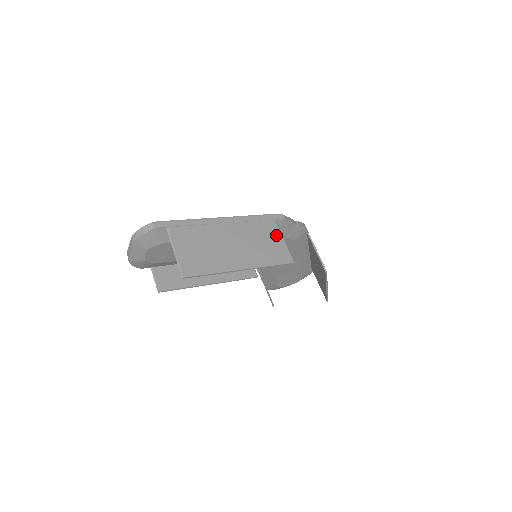
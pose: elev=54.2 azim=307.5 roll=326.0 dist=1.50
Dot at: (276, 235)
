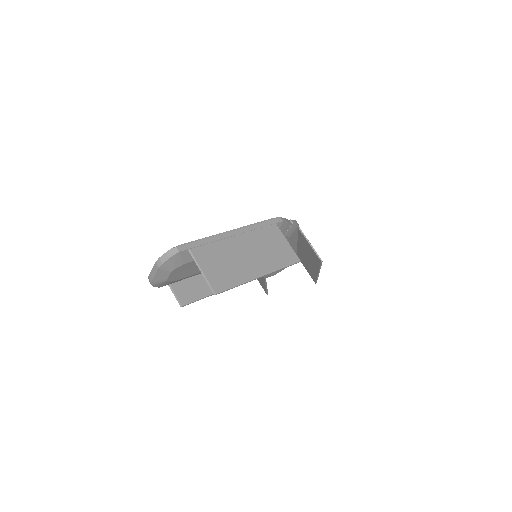
Dot at: (280, 238)
